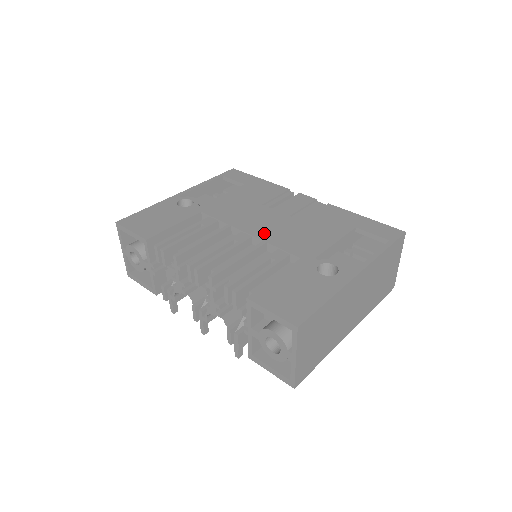
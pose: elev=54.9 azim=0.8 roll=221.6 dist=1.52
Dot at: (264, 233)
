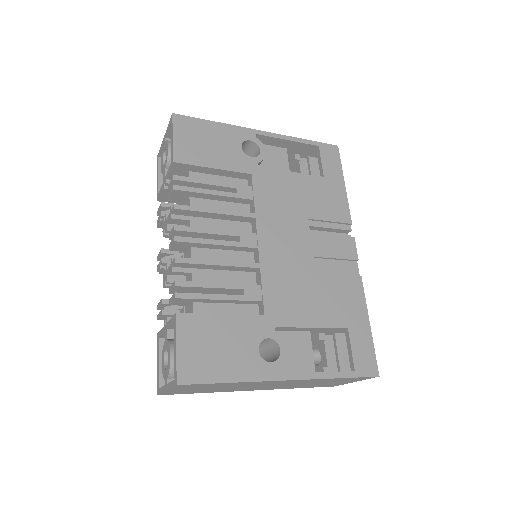
Dot at: (270, 255)
